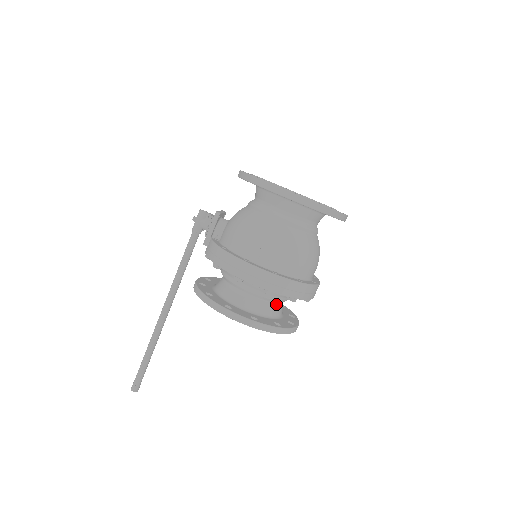
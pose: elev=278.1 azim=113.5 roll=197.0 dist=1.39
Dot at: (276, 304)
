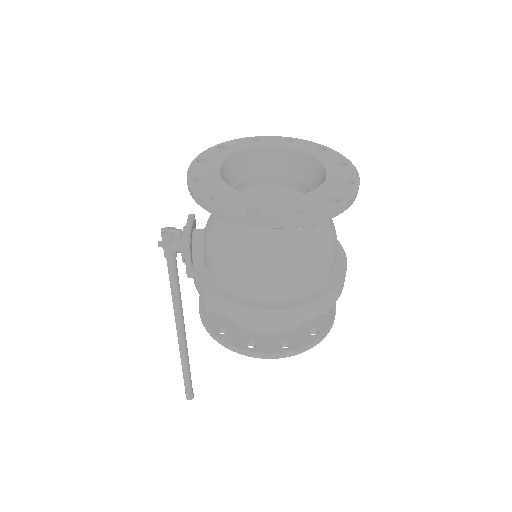
Dot at: occluded
